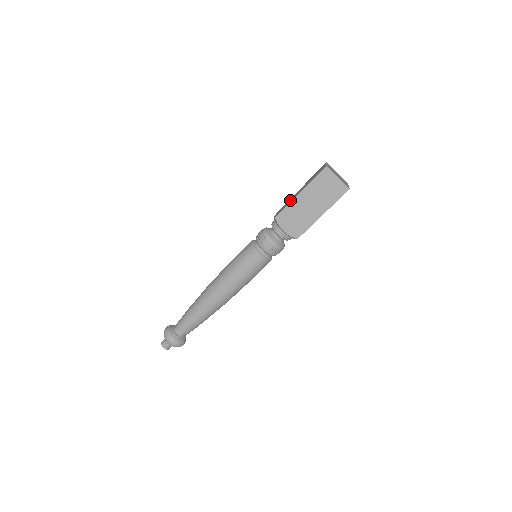
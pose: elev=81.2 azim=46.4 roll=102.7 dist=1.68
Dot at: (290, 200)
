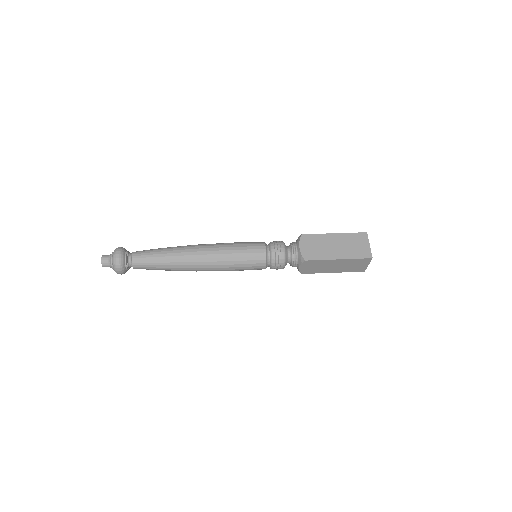
Dot at: (323, 248)
